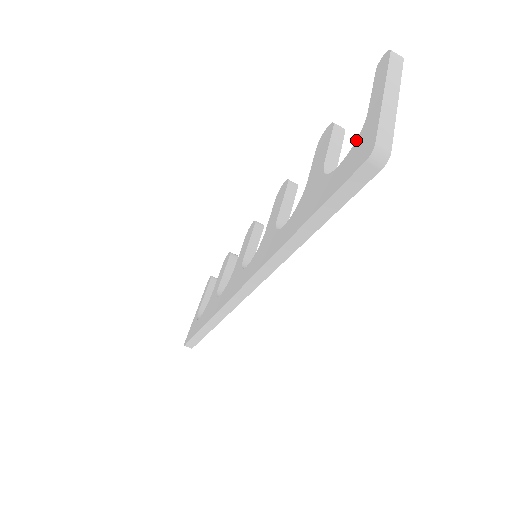
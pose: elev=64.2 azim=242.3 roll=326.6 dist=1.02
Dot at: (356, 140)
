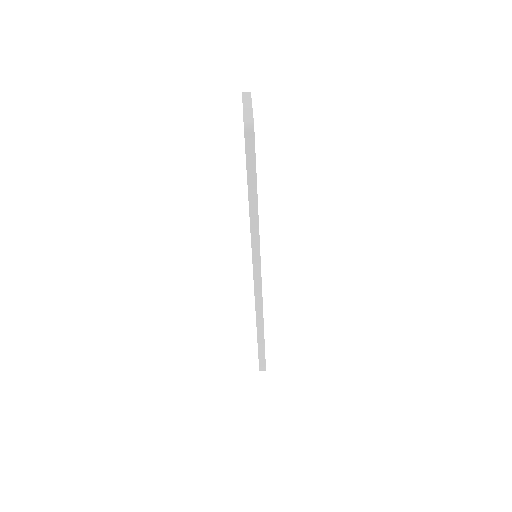
Dot at: occluded
